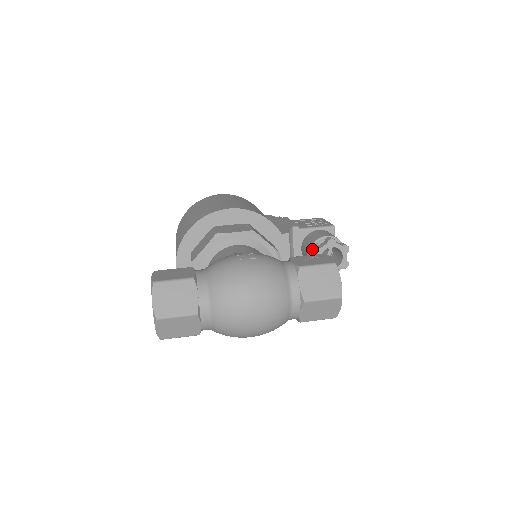
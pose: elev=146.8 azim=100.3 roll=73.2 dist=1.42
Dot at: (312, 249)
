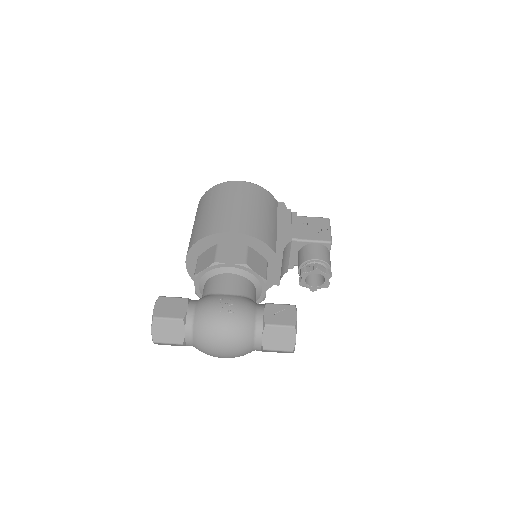
Dot at: (300, 270)
